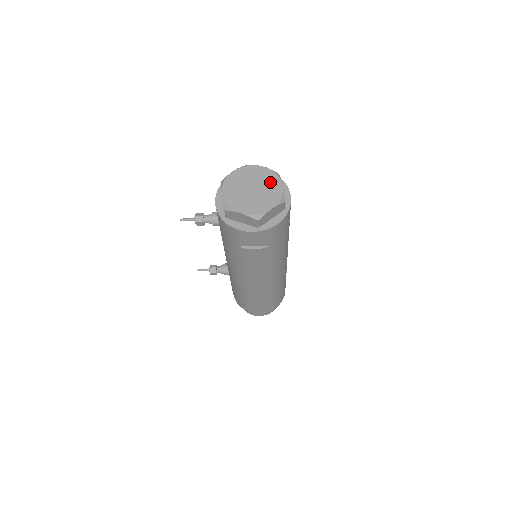
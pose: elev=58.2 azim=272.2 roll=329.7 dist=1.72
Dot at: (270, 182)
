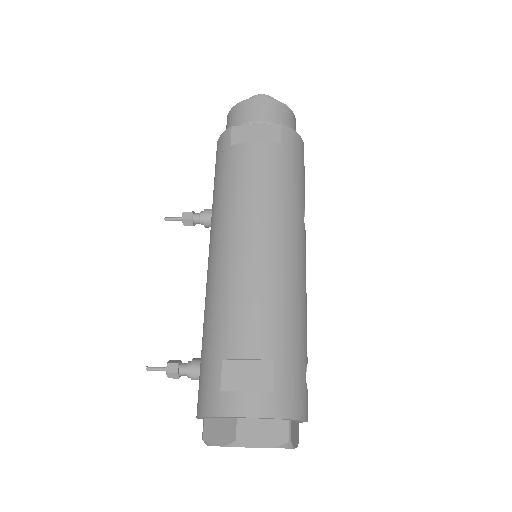
Dot at: occluded
